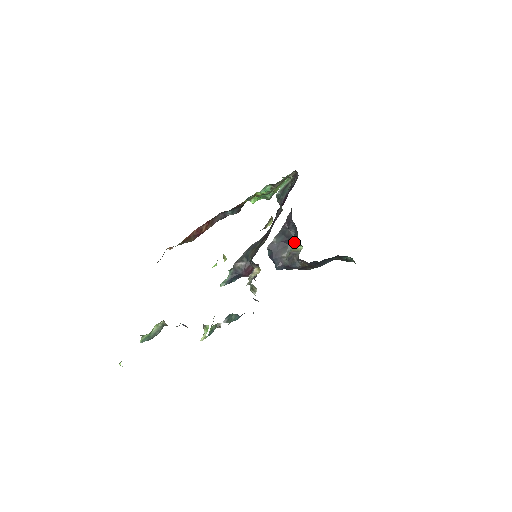
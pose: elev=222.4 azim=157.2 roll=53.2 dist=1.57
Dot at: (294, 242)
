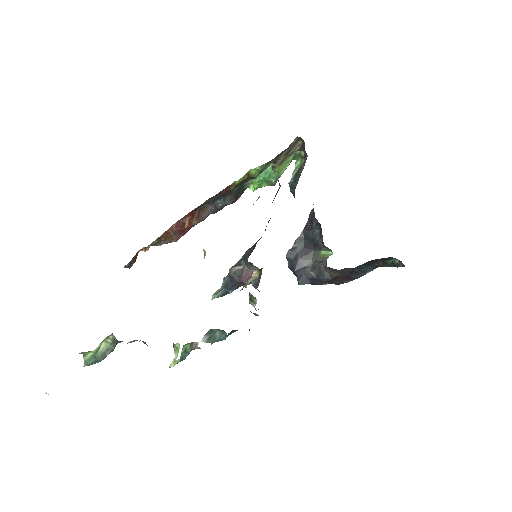
Dot at: (320, 246)
